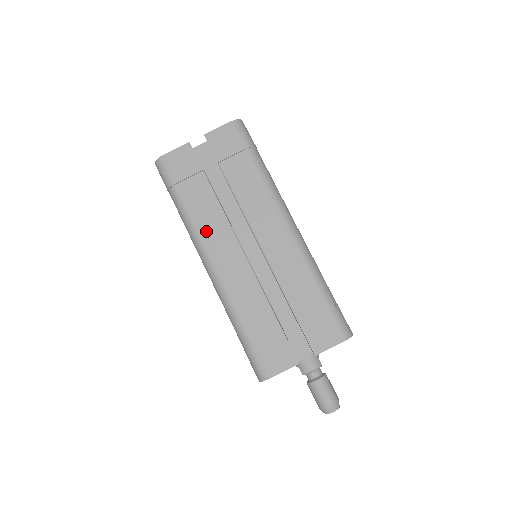
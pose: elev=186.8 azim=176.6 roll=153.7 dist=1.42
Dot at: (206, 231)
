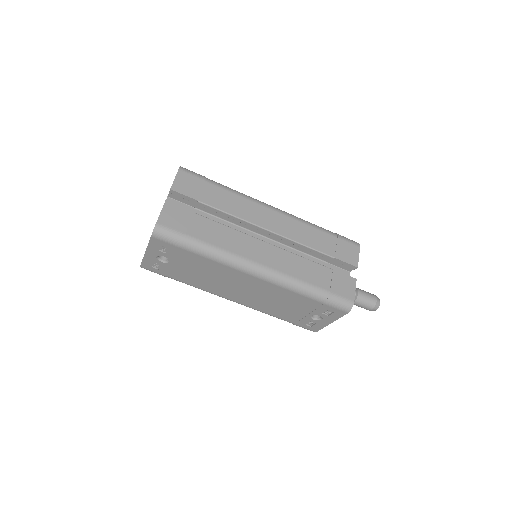
Dot at: (236, 249)
